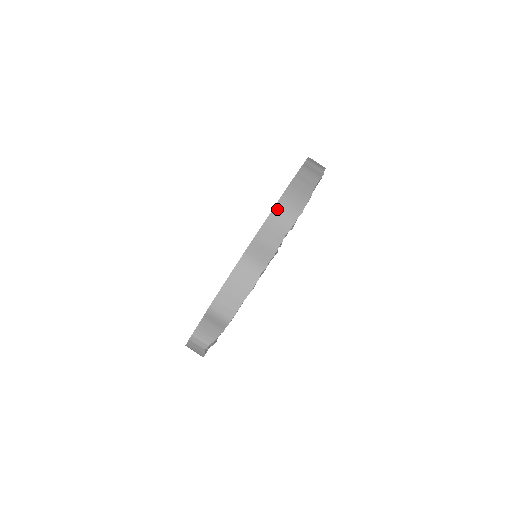
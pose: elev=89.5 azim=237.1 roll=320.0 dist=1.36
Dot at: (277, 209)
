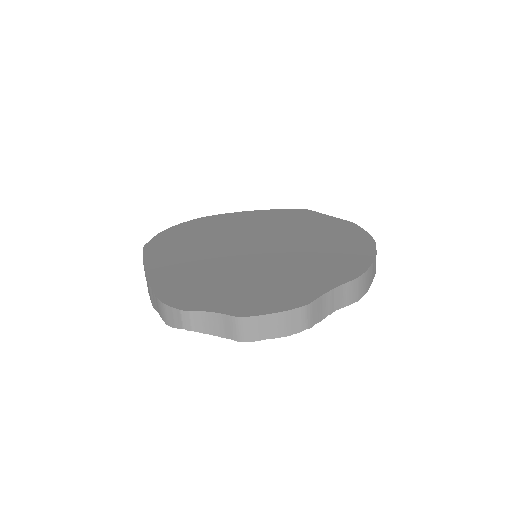
Dot at: (351, 284)
